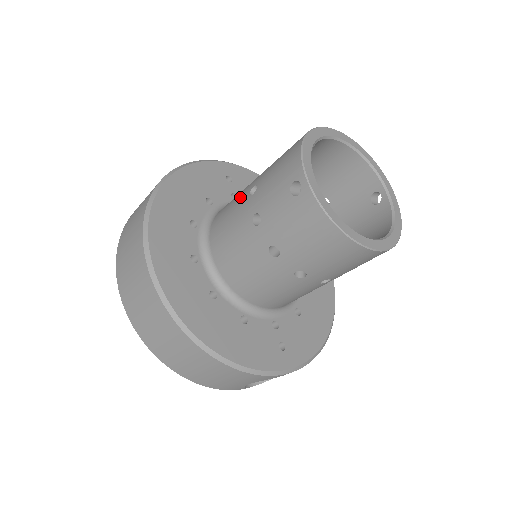
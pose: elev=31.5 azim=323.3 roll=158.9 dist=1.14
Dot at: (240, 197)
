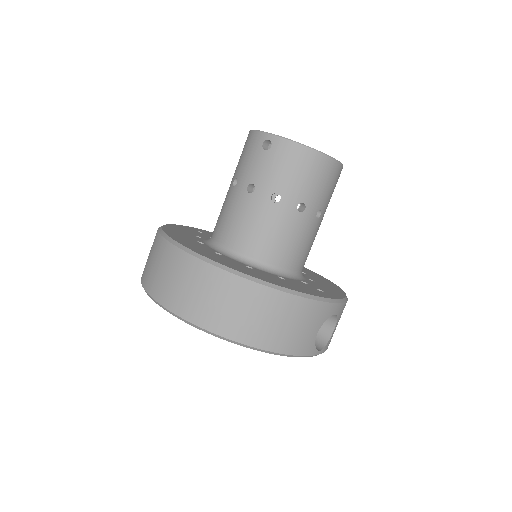
Dot at: (226, 199)
